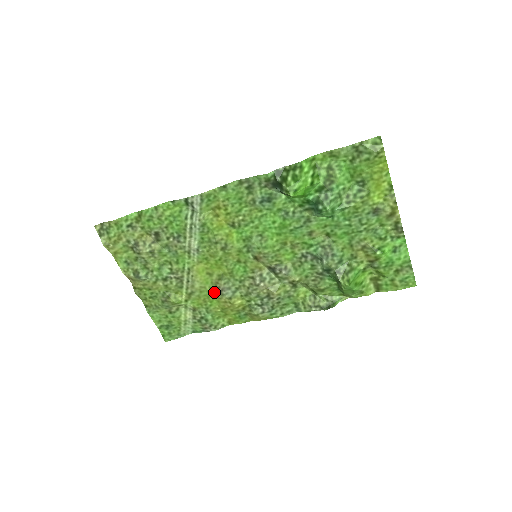
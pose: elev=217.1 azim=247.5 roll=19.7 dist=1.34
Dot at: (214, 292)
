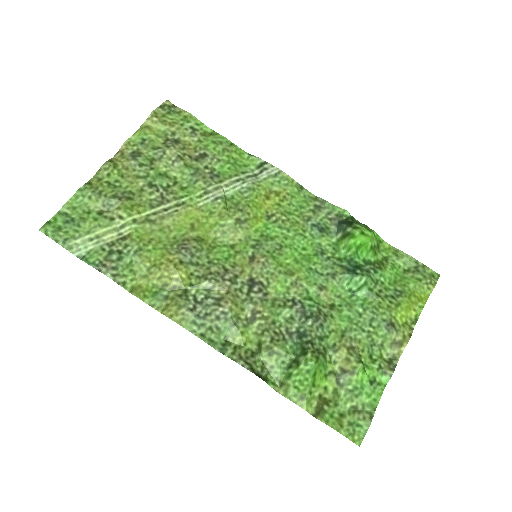
Dot at: (173, 243)
